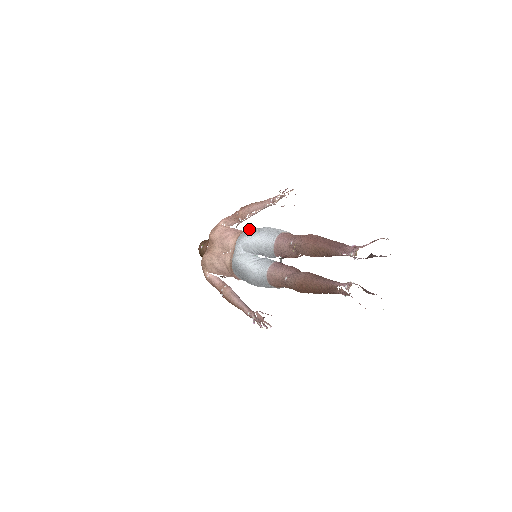
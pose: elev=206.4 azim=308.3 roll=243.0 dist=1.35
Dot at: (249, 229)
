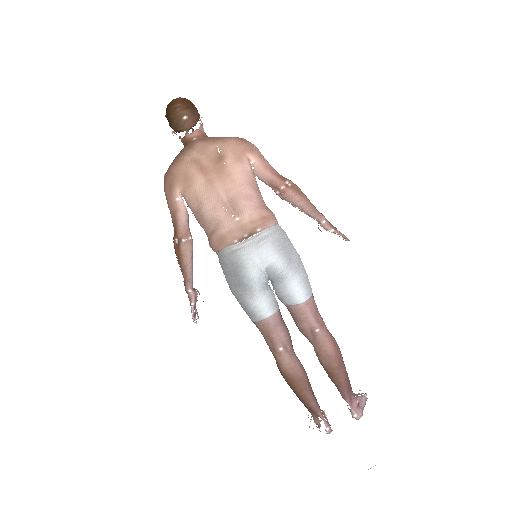
Dot at: (283, 234)
